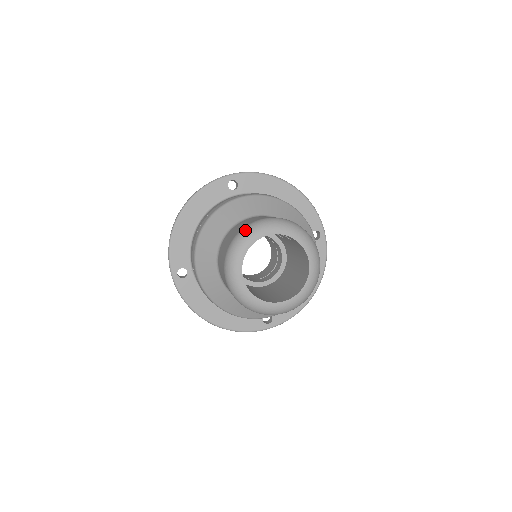
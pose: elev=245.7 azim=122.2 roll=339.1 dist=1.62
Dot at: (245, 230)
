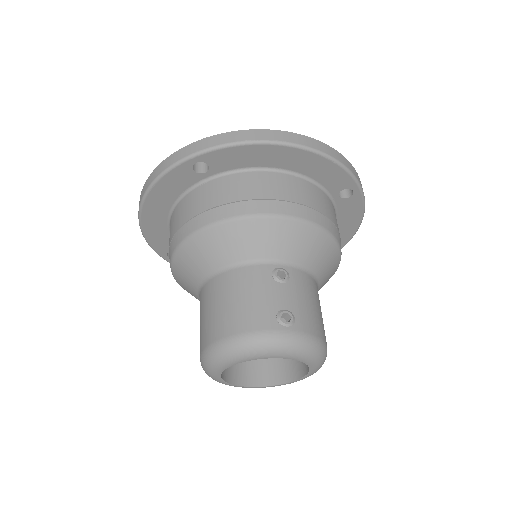
Dot at: (214, 353)
